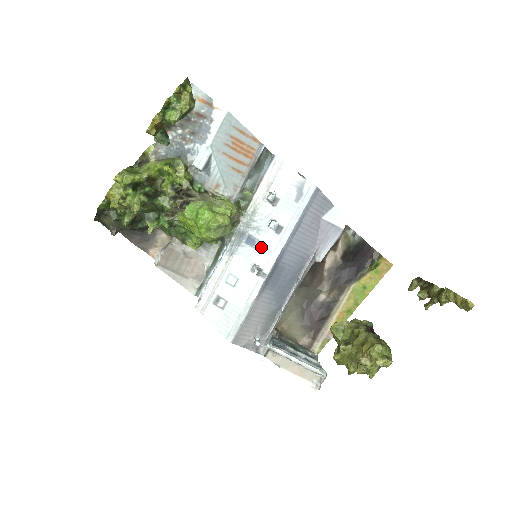
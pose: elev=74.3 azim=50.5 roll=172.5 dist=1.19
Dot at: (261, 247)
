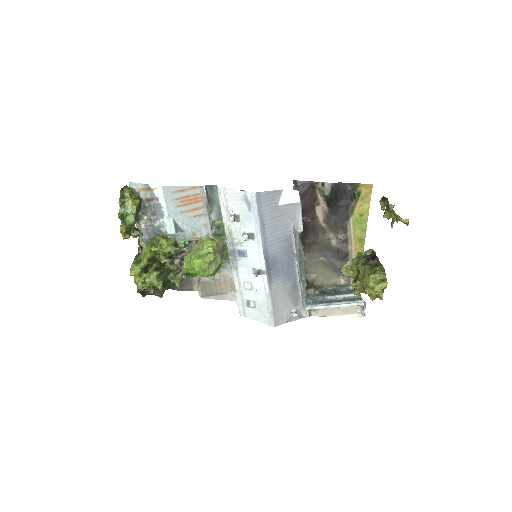
Dot at: (250, 254)
